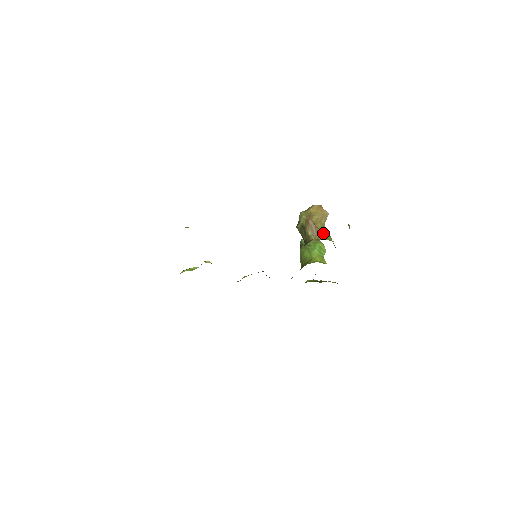
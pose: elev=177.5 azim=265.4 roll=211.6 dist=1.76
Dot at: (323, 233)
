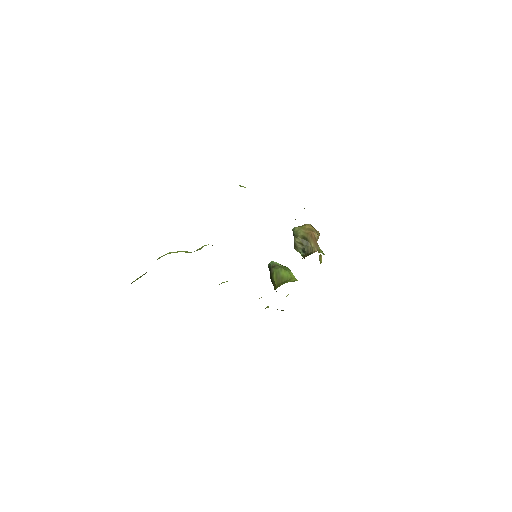
Dot at: (320, 249)
